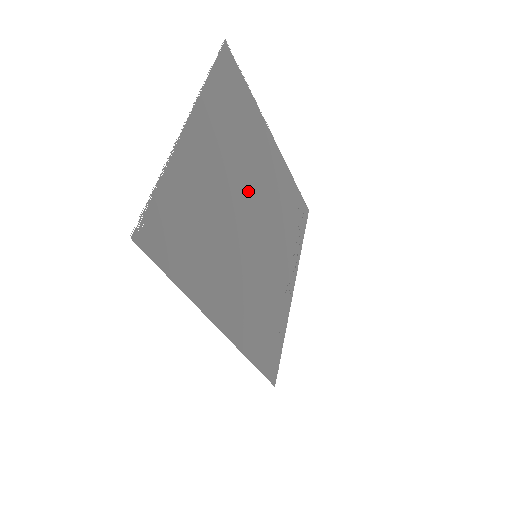
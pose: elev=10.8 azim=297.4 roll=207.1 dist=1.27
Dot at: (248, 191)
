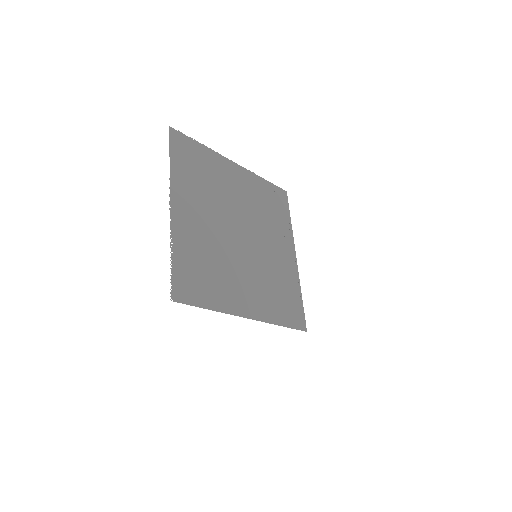
Dot at: (231, 217)
